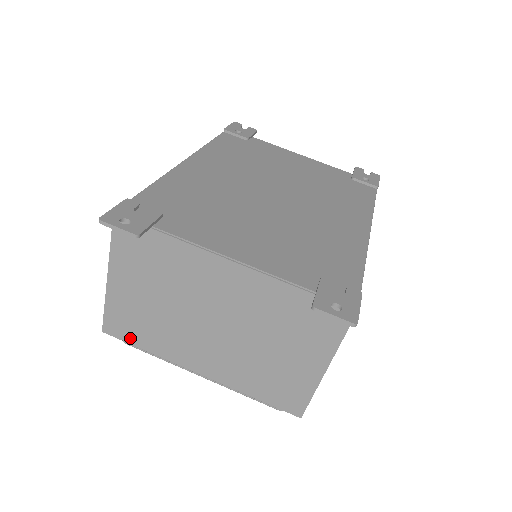
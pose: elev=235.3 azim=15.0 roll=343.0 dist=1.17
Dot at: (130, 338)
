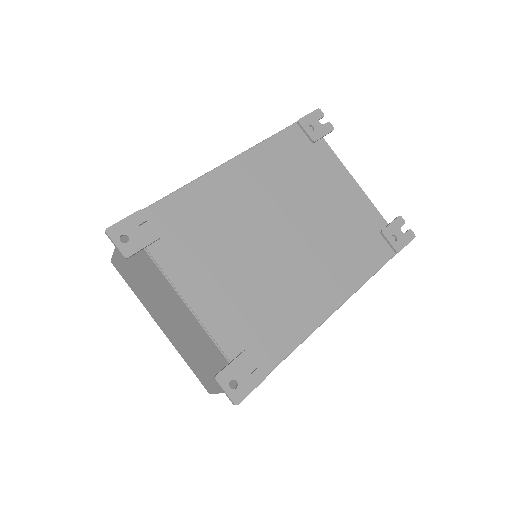
Dot at: (125, 279)
